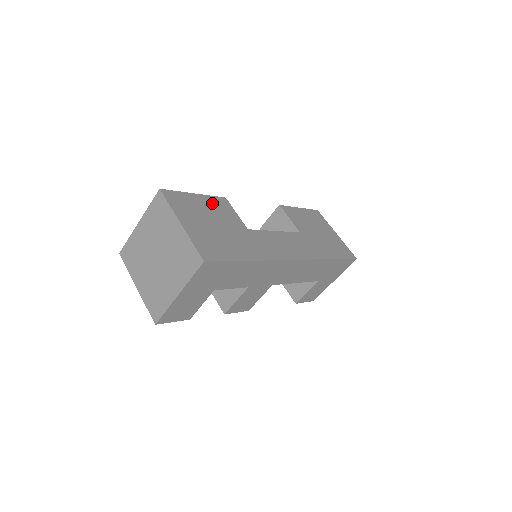
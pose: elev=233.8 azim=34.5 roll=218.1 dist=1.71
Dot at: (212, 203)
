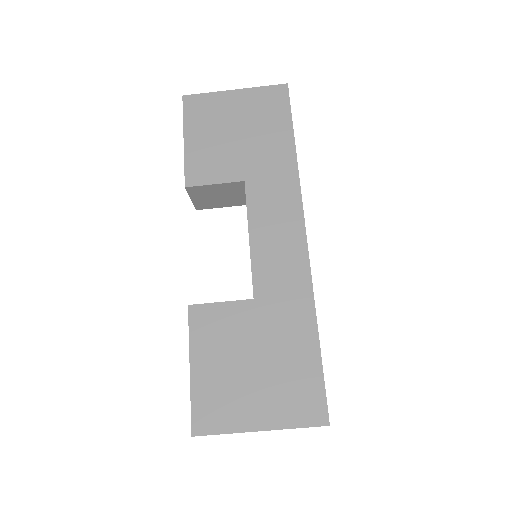
Dot at: (206, 343)
